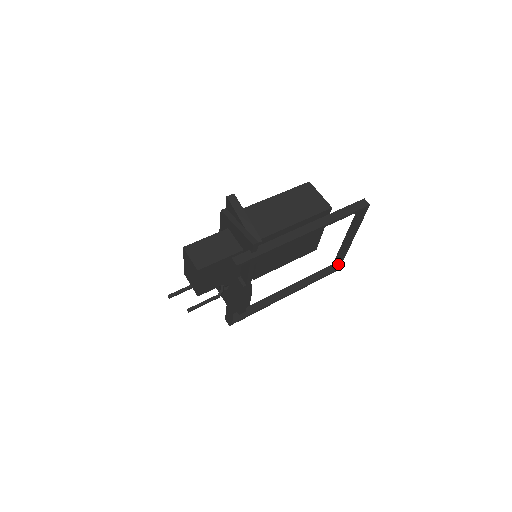
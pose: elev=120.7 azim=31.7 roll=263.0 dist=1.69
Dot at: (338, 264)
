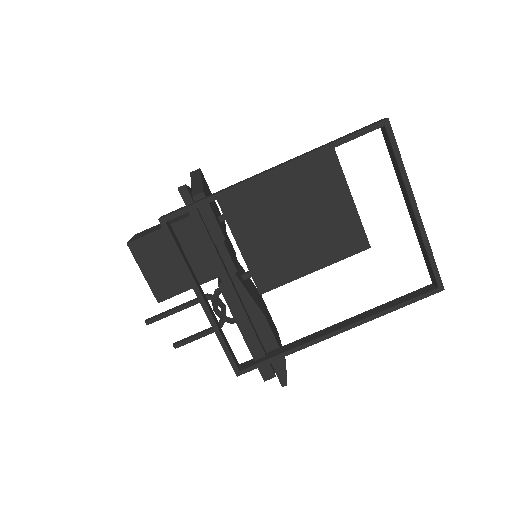
Dot at: (433, 275)
